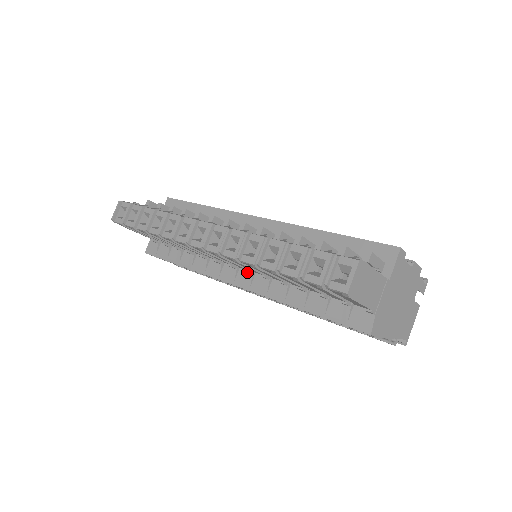
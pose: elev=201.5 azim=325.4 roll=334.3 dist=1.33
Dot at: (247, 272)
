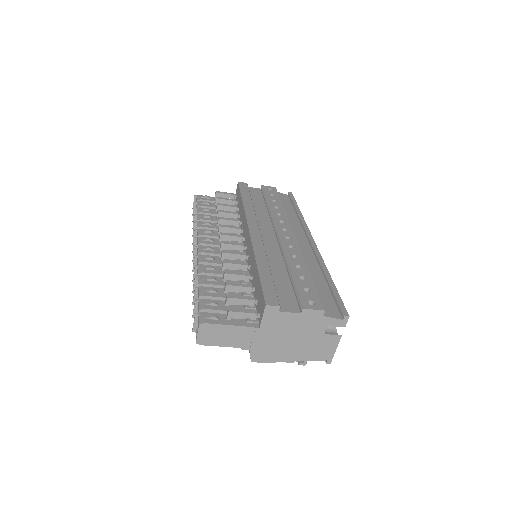
Dot at: occluded
